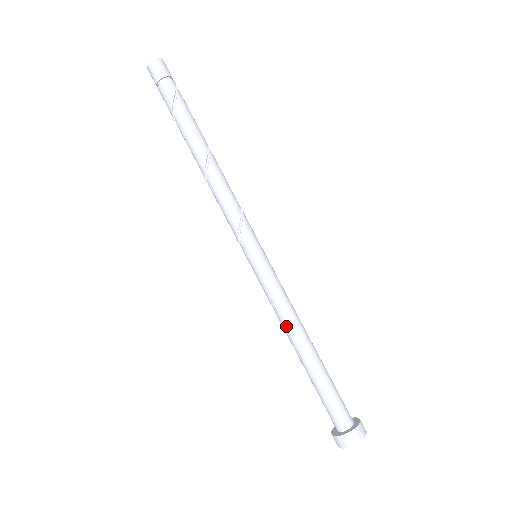
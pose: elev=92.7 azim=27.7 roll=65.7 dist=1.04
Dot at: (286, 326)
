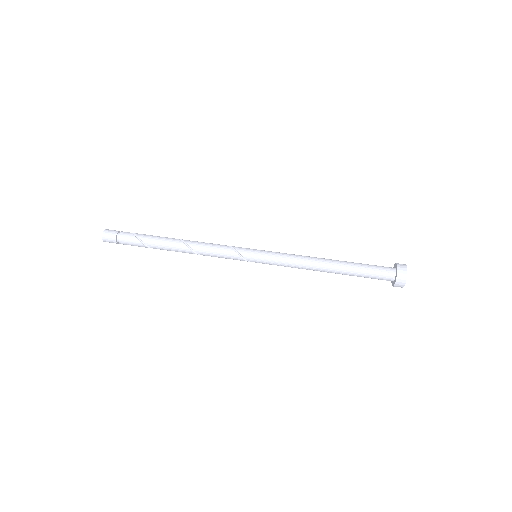
Dot at: (310, 262)
